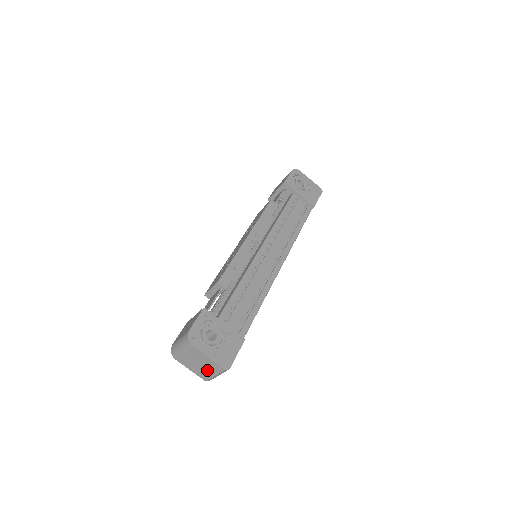
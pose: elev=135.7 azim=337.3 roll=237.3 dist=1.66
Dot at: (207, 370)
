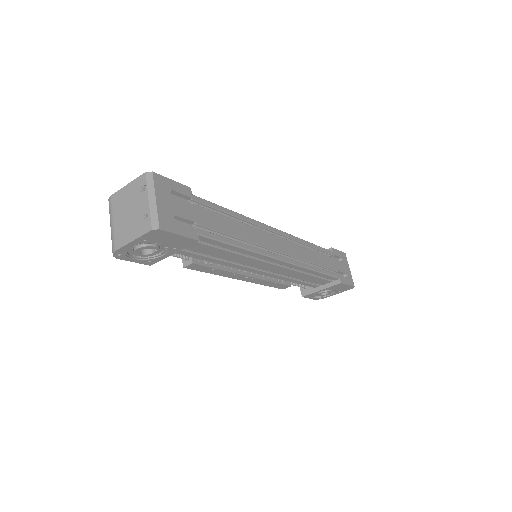
Dot at: (139, 207)
